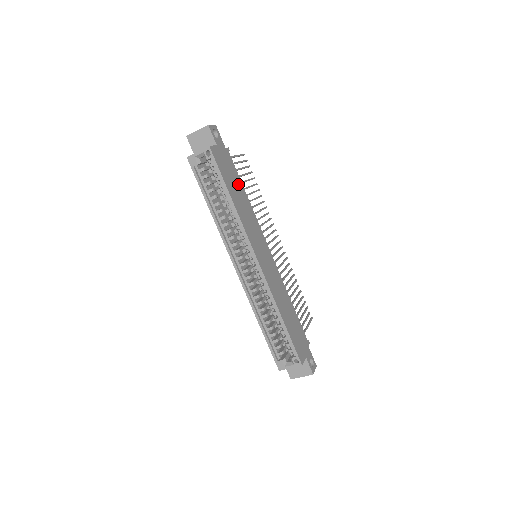
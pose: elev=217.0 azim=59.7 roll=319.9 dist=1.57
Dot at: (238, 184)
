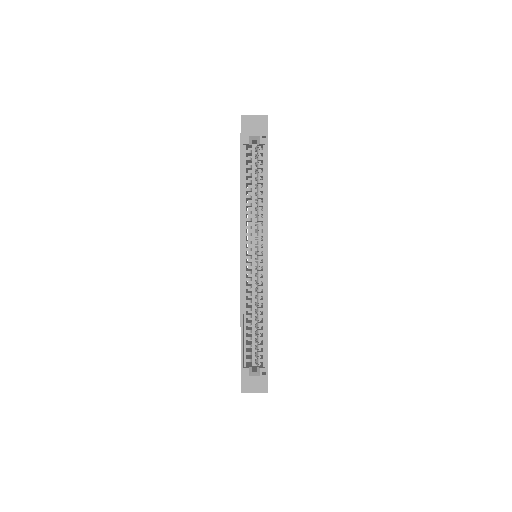
Dot at: occluded
